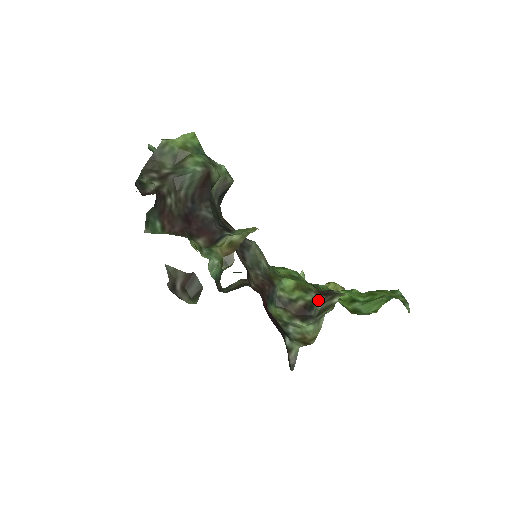
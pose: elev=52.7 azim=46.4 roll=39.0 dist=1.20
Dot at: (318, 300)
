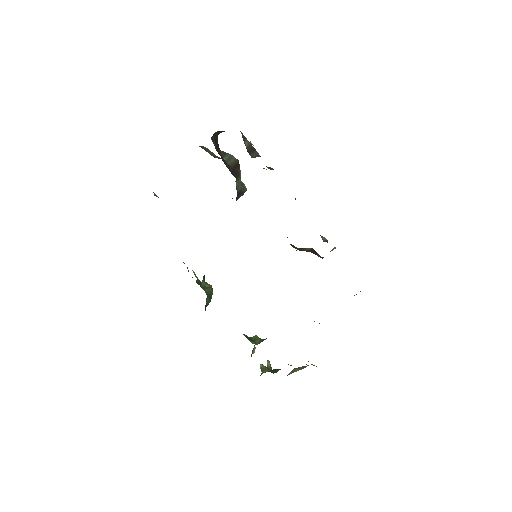
Dot at: (322, 257)
